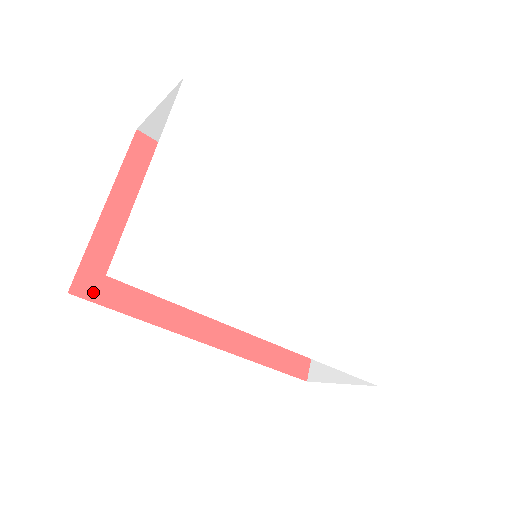
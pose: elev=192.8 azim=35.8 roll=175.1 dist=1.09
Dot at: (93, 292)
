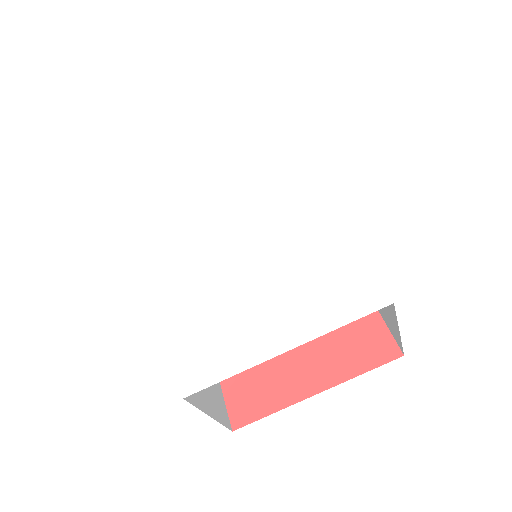
Dot at: occluded
